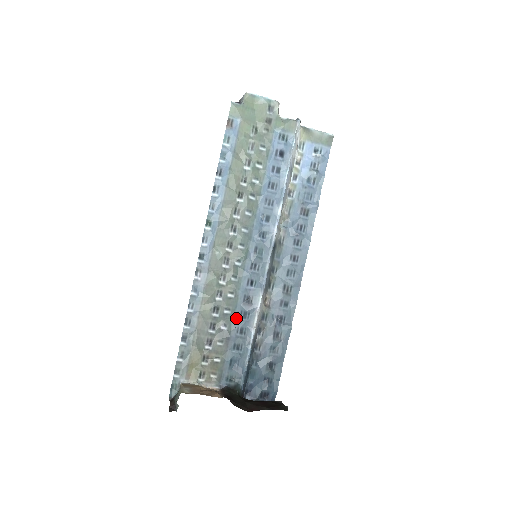
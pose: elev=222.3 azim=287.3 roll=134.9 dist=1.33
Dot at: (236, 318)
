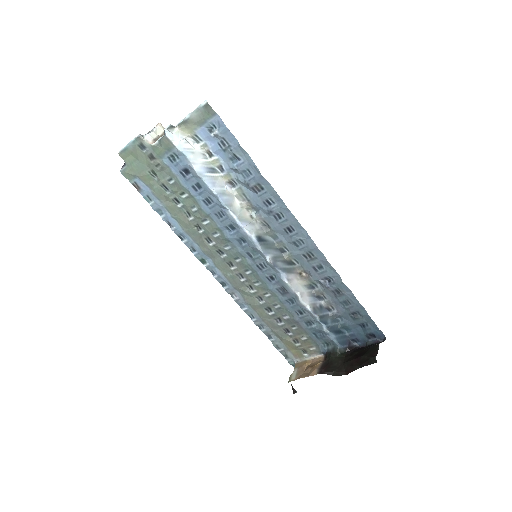
Dot at: (287, 306)
